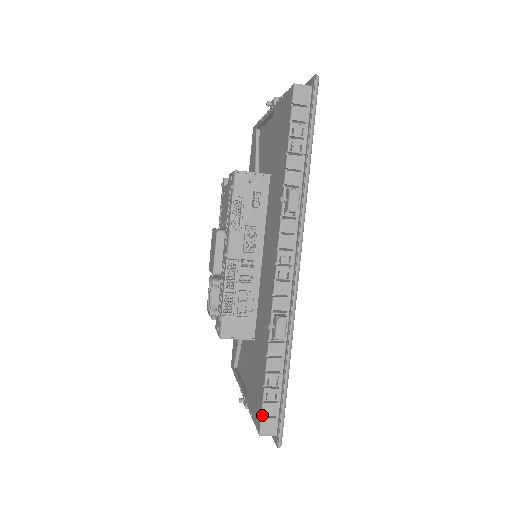
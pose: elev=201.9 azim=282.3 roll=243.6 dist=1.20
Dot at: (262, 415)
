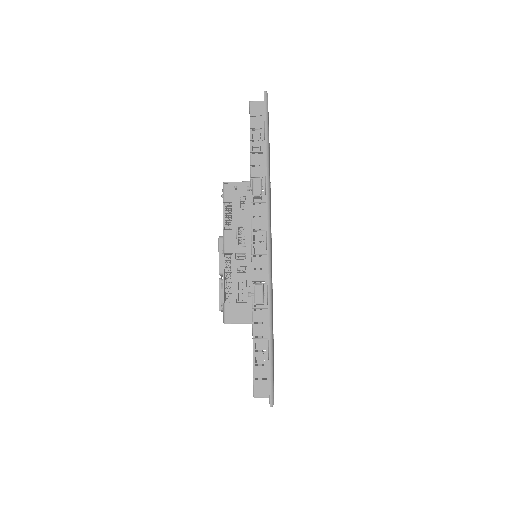
Dot at: (254, 378)
